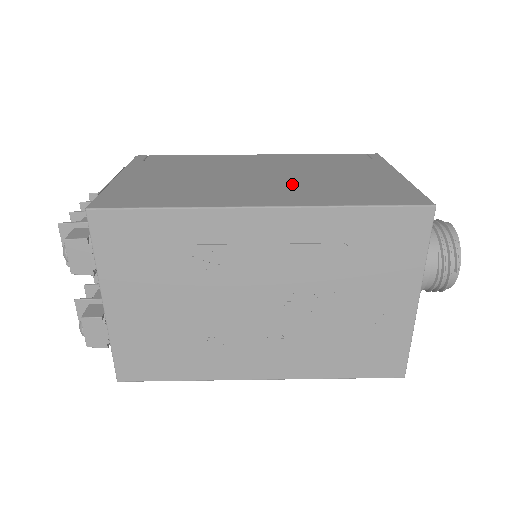
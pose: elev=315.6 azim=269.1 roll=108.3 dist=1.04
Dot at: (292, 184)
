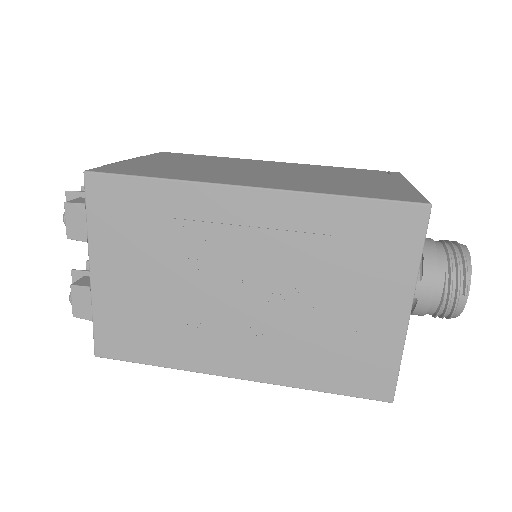
Dot at: (292, 178)
